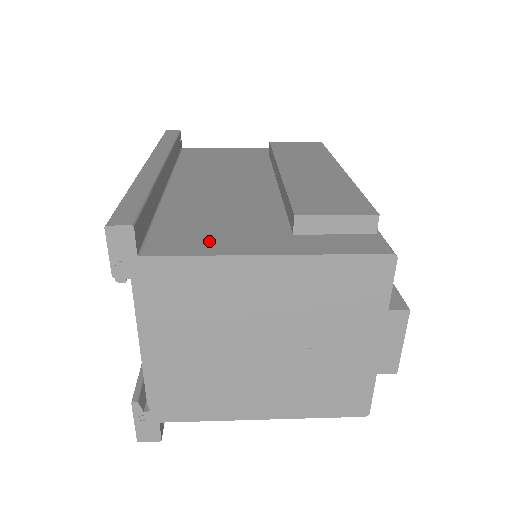
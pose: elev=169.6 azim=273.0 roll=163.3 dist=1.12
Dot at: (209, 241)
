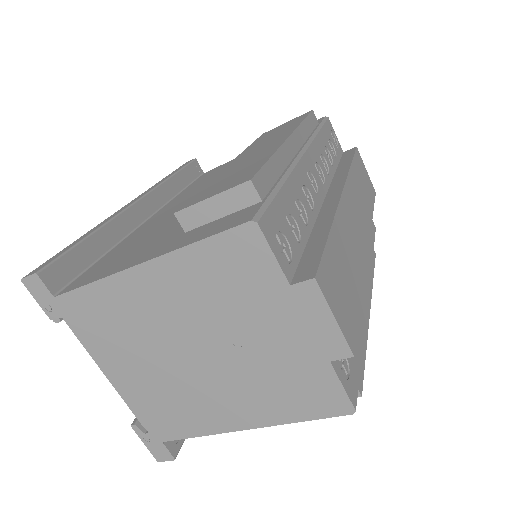
Dot at: (114, 265)
